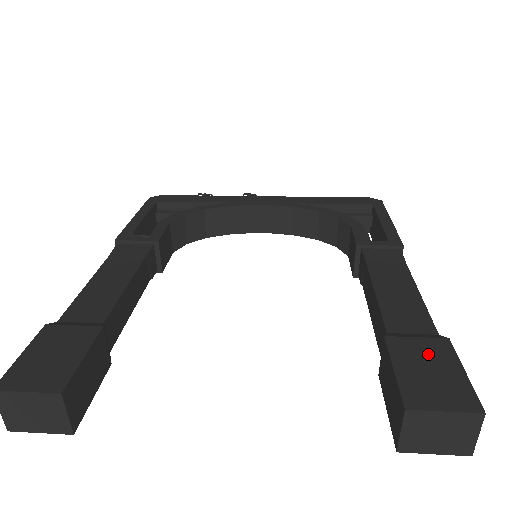
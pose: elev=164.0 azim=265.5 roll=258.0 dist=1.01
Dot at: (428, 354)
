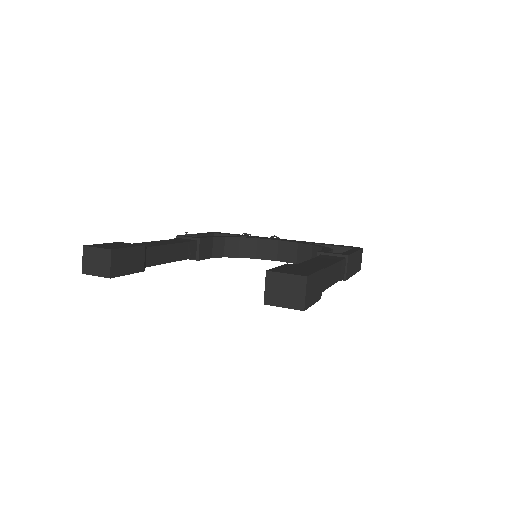
Dot at: (303, 268)
